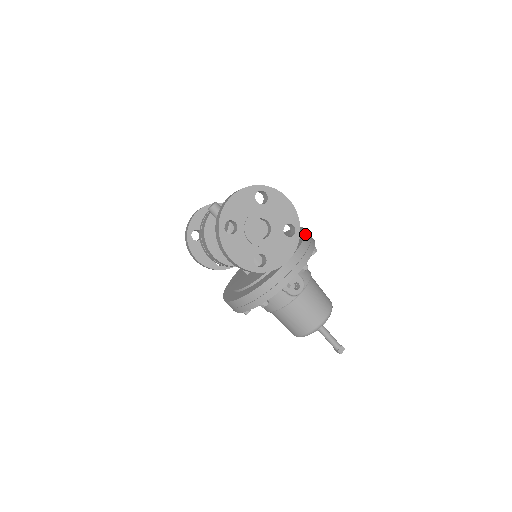
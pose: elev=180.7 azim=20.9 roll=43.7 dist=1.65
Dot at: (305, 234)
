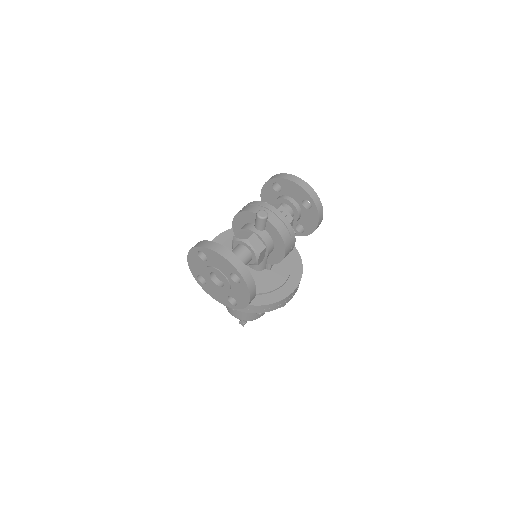
Dot at: (265, 305)
